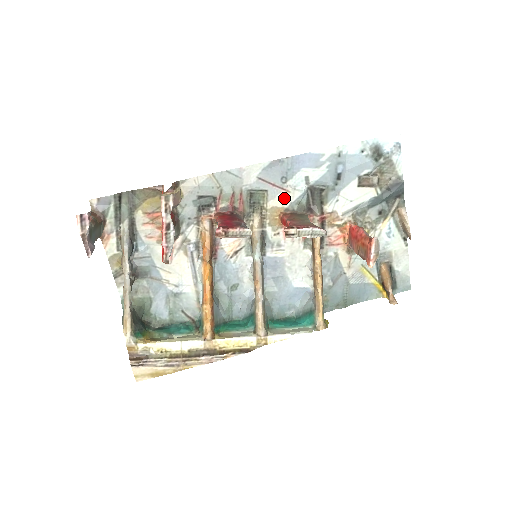
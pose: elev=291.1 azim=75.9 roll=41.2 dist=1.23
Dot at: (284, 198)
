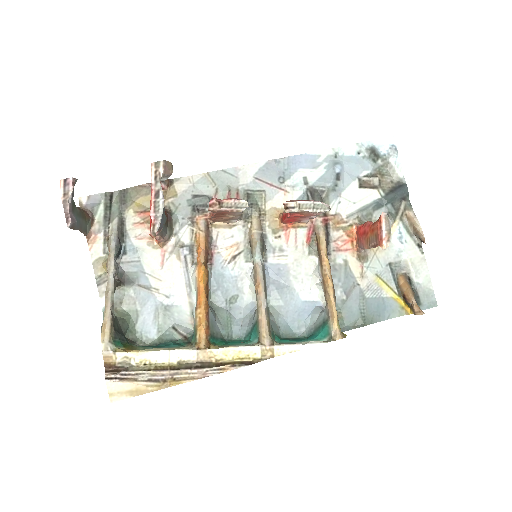
Dot at: (283, 199)
